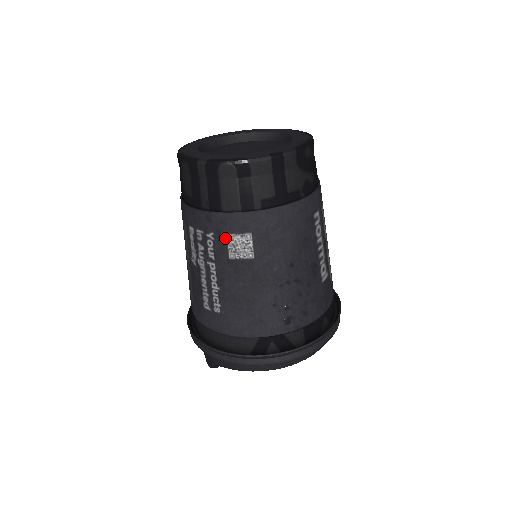
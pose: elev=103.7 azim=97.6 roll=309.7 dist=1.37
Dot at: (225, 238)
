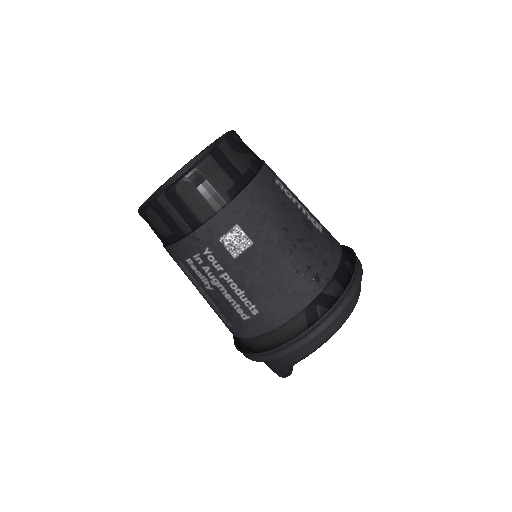
Dot at: (220, 244)
